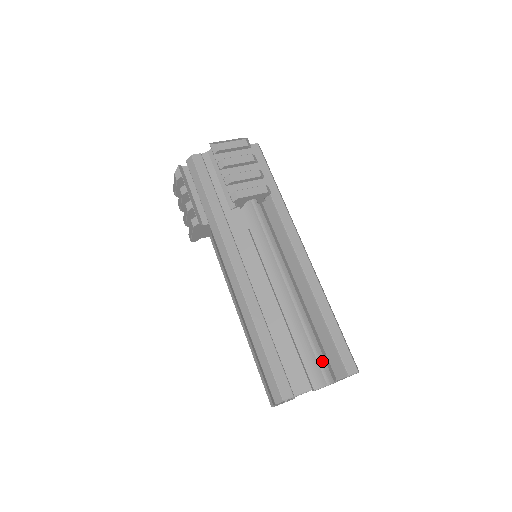
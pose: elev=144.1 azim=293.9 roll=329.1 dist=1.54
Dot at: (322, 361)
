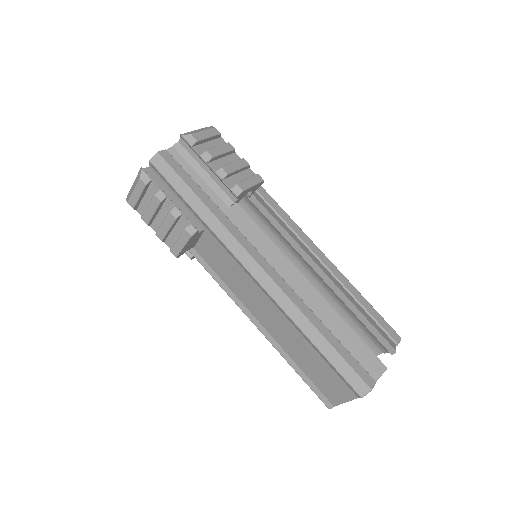
Dot at: occluded
